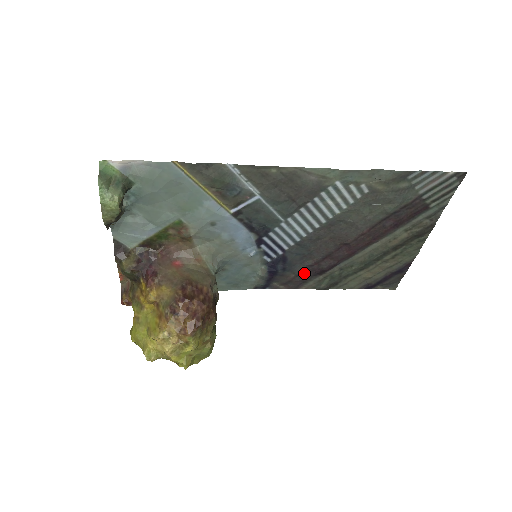
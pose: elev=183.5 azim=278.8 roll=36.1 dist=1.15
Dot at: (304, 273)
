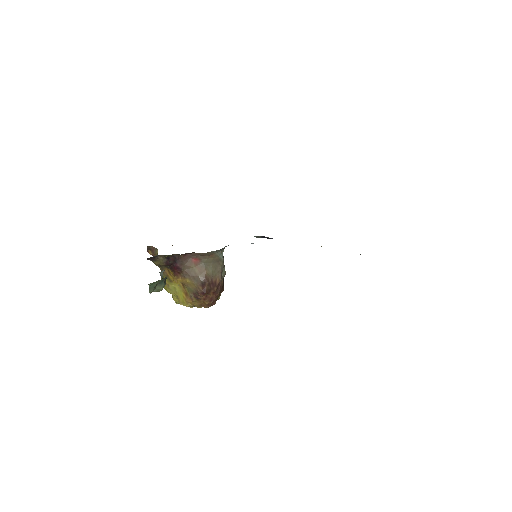
Dot at: occluded
